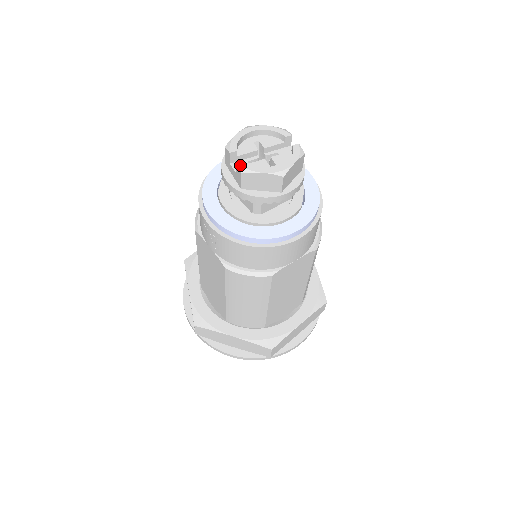
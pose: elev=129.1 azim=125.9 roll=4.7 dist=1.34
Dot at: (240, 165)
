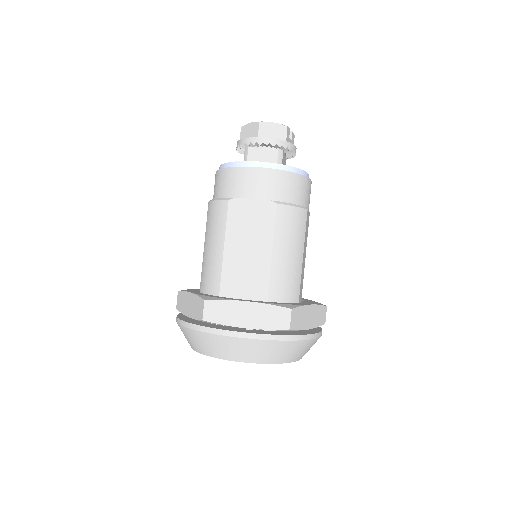
Dot at: occluded
